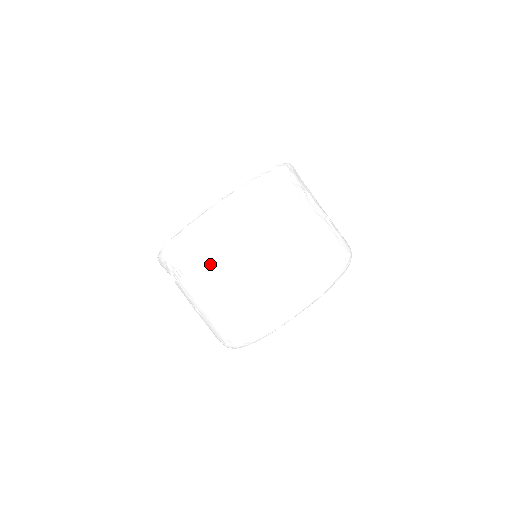
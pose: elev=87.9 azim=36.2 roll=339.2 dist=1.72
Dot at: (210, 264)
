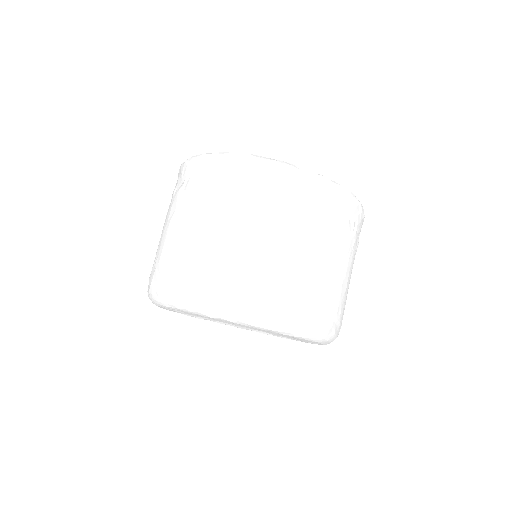
Dot at: (176, 201)
